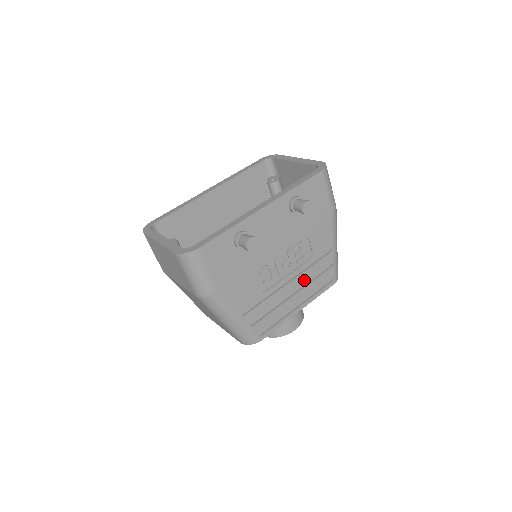
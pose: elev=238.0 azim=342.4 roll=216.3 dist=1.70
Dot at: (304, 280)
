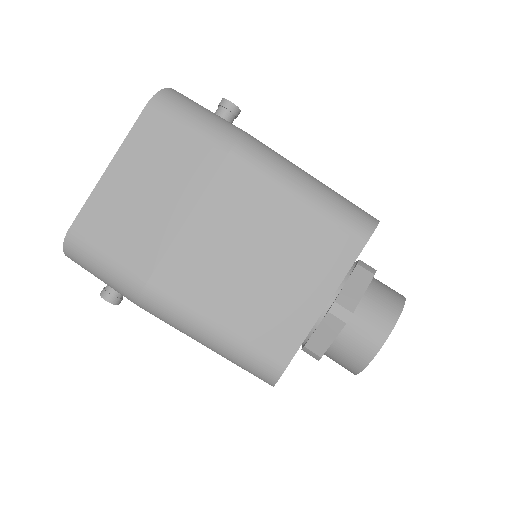
Dot at: occluded
